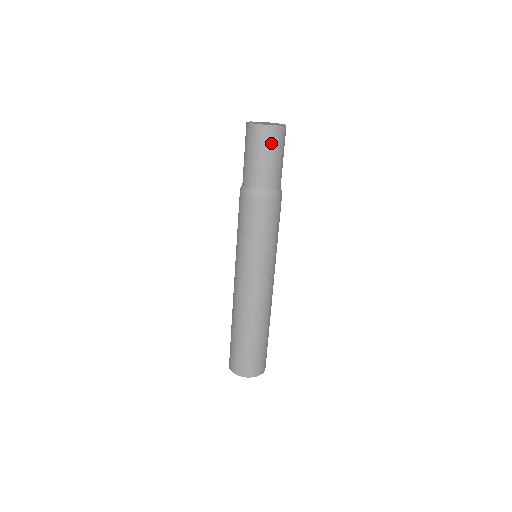
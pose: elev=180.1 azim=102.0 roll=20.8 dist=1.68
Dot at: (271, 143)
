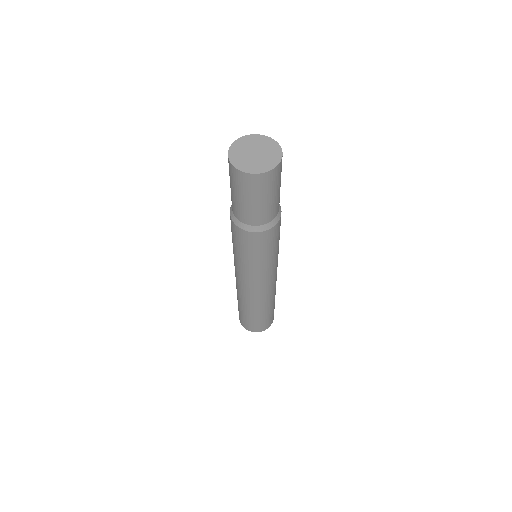
Dot at: (269, 186)
